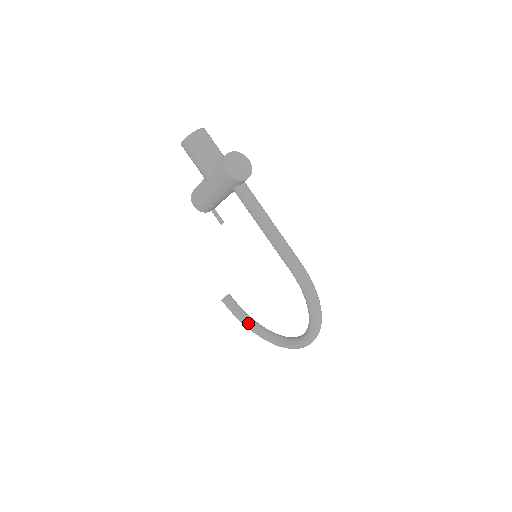
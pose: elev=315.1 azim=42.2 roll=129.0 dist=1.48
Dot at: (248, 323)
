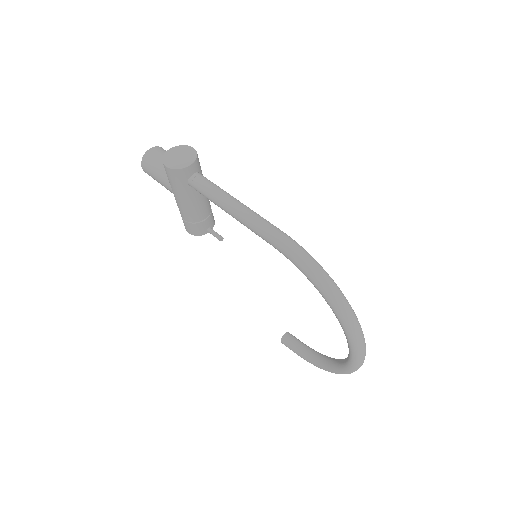
Dot at: (313, 359)
